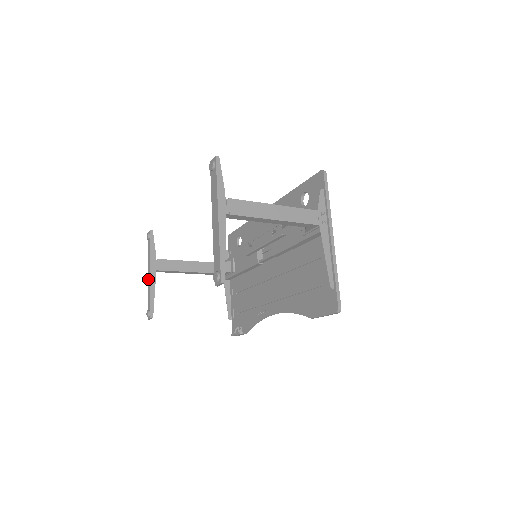
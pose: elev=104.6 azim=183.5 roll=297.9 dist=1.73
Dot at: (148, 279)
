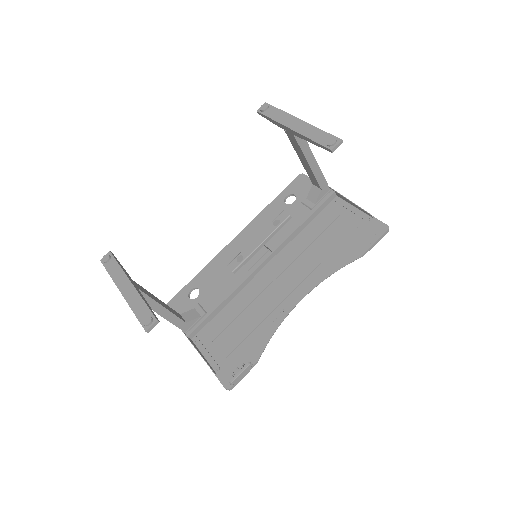
Dot at: (126, 293)
